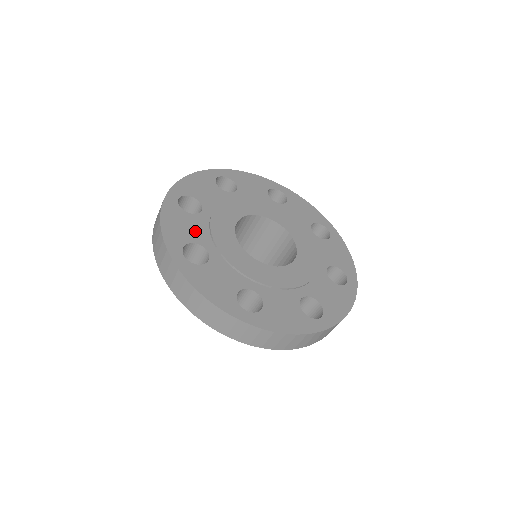
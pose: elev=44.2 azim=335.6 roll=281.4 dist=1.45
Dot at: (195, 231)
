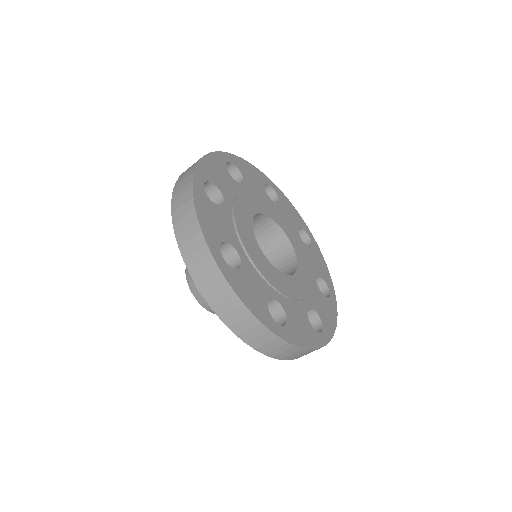
Dot at: (258, 286)
